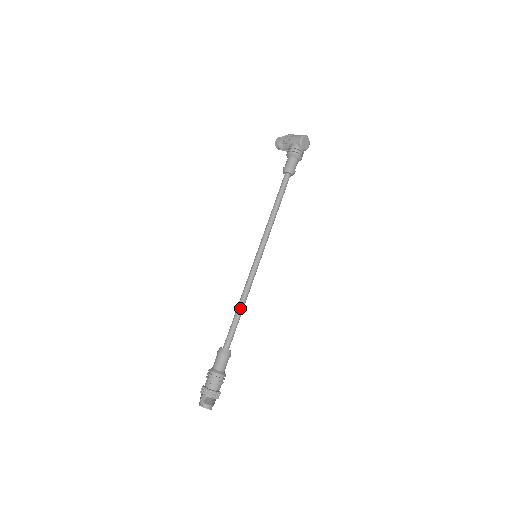
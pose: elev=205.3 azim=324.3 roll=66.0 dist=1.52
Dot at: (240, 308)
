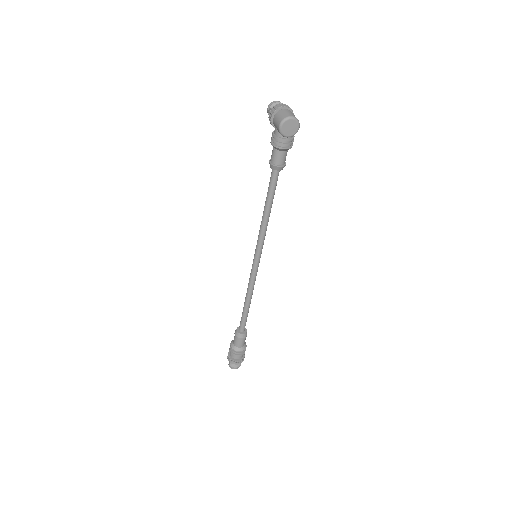
Dot at: (246, 303)
